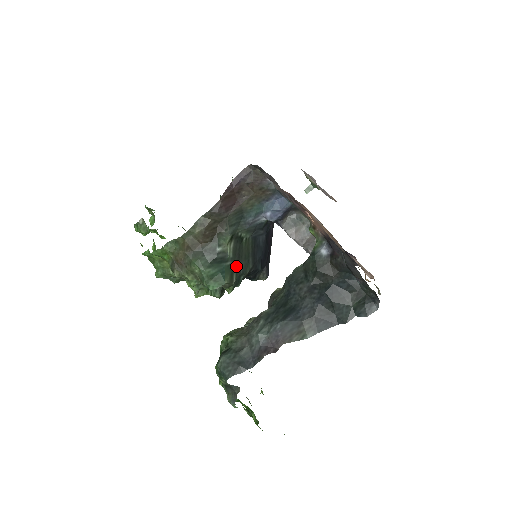
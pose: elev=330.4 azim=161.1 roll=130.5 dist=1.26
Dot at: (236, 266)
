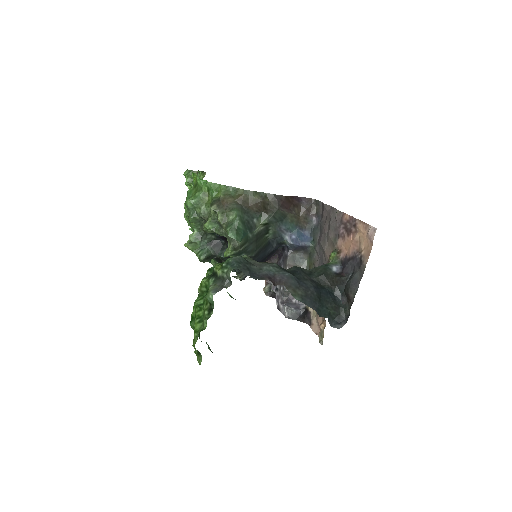
Dot at: (250, 243)
